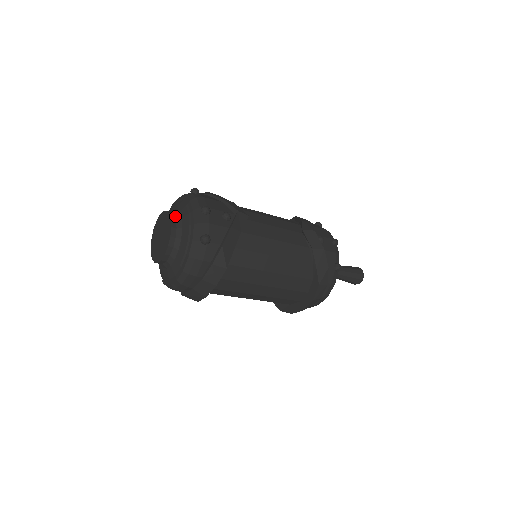
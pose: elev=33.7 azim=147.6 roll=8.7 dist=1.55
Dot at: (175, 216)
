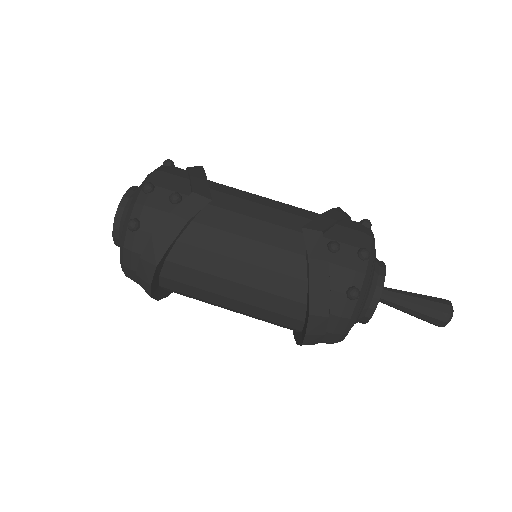
Dot at: (133, 193)
